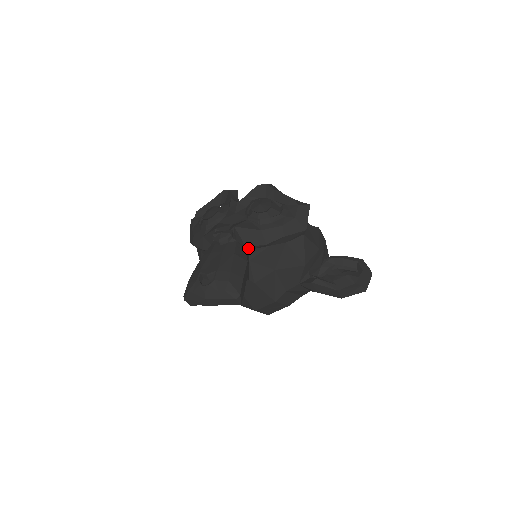
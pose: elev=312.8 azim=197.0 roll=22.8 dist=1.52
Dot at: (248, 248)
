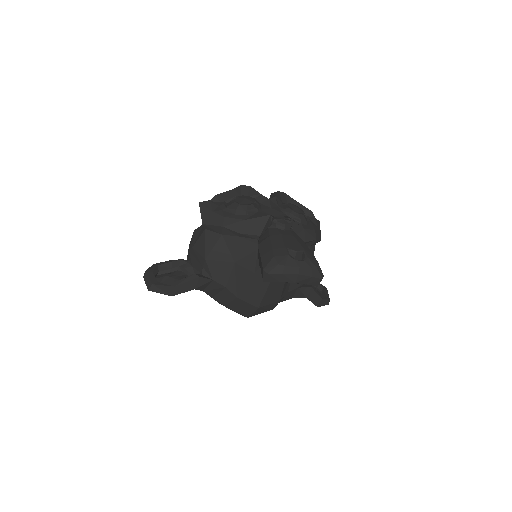
Dot at: occluded
